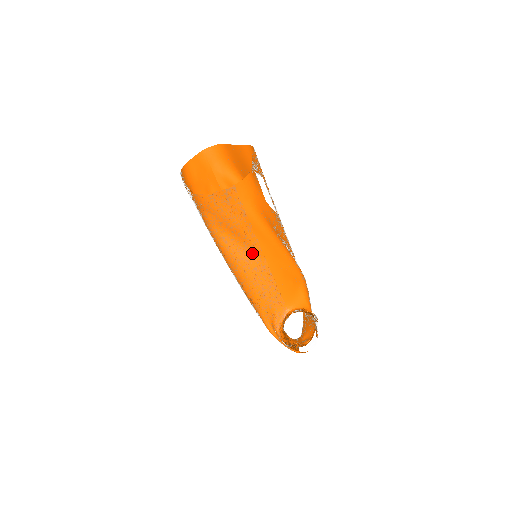
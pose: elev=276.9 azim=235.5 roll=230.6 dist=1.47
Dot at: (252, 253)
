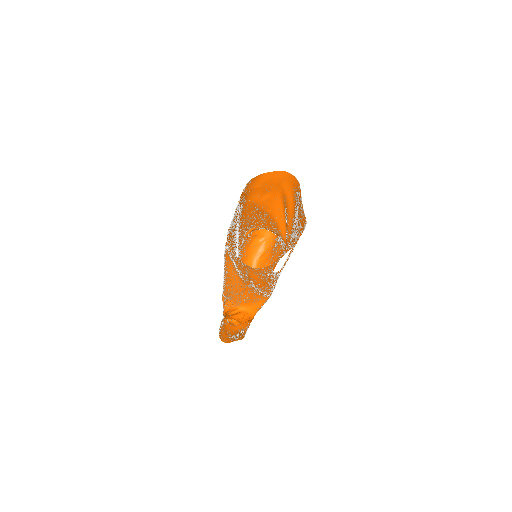
Dot at: (241, 279)
